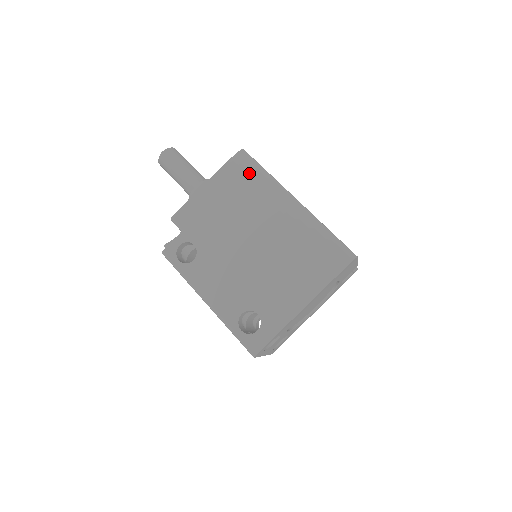
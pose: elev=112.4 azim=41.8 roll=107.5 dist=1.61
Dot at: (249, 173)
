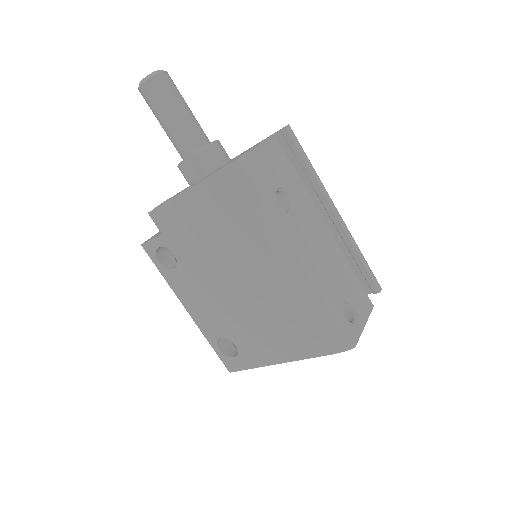
Dot at: (243, 200)
